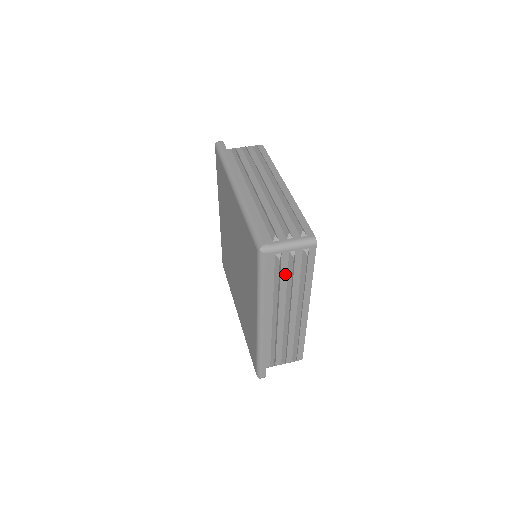
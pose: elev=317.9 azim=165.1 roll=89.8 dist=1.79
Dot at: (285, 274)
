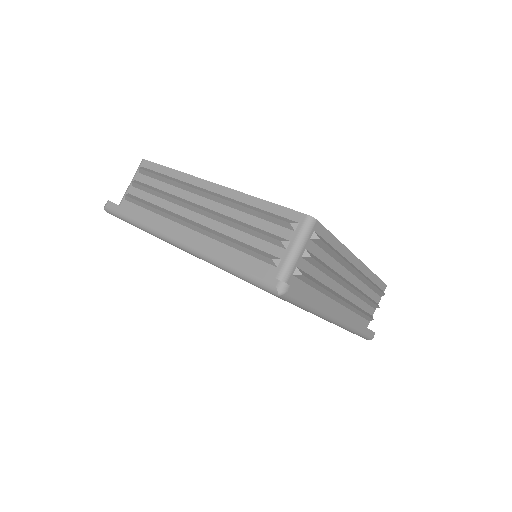
Dot at: (316, 271)
